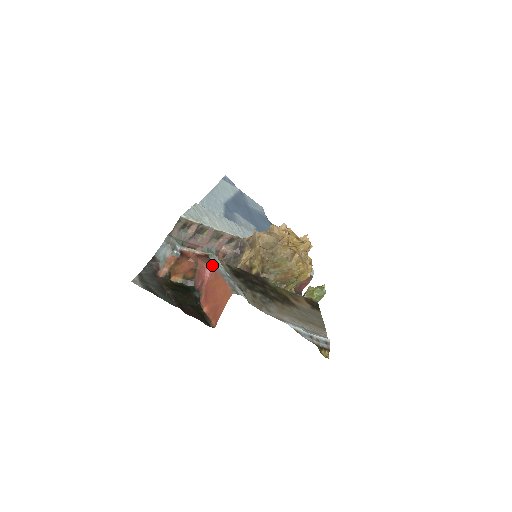
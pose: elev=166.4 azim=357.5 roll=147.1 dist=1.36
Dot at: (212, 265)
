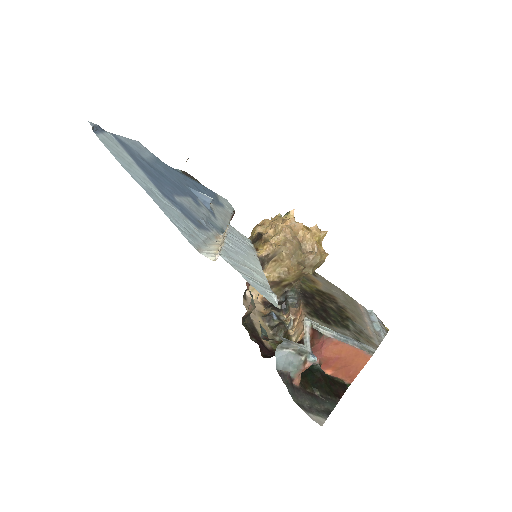
Dot at: (324, 336)
